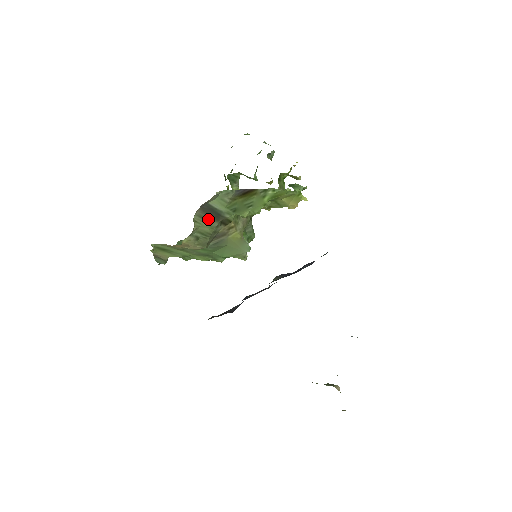
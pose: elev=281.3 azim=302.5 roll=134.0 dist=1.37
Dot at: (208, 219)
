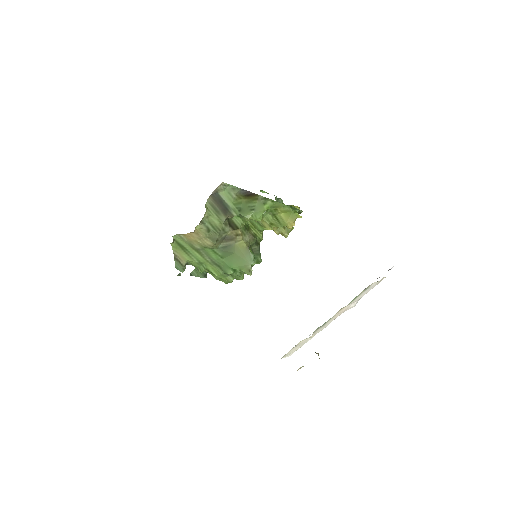
Dot at: (218, 210)
